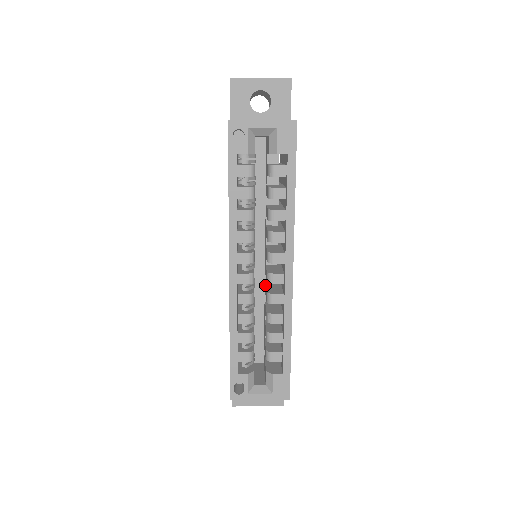
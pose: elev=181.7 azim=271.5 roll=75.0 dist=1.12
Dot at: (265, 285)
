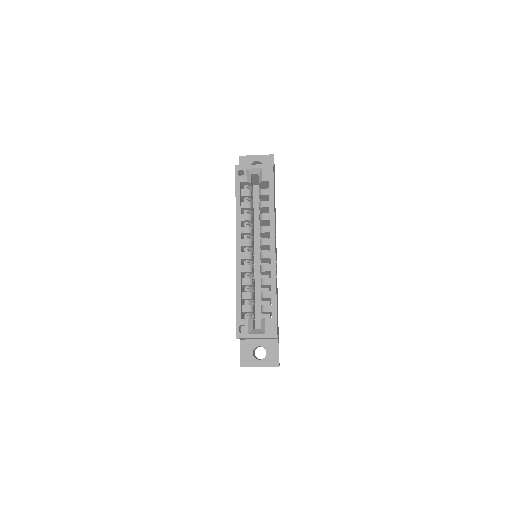
Dot at: occluded
